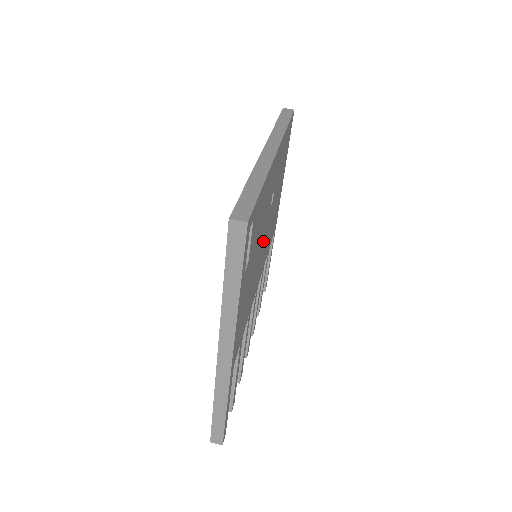
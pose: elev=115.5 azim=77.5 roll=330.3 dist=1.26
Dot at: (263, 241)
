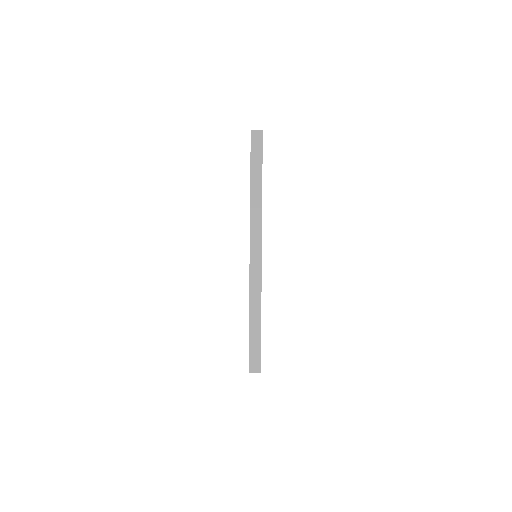
Dot at: occluded
